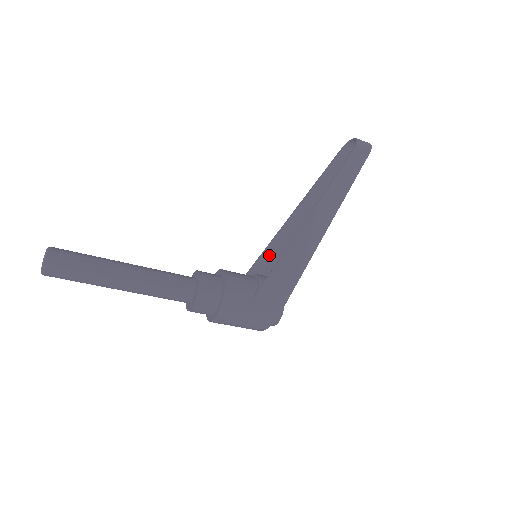
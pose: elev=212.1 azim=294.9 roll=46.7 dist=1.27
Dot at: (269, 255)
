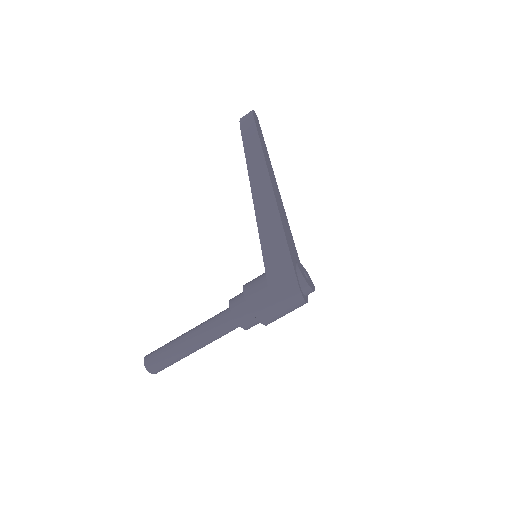
Dot at: occluded
